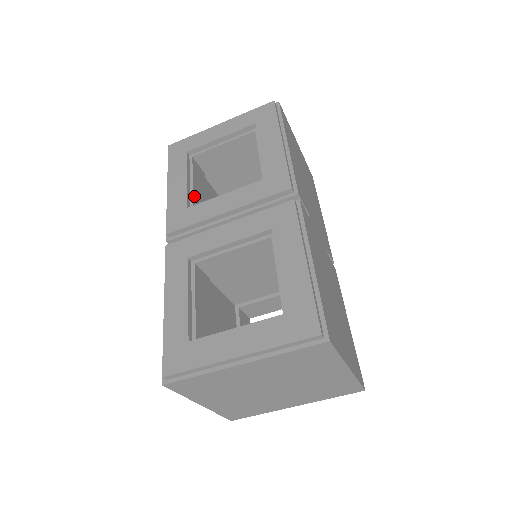
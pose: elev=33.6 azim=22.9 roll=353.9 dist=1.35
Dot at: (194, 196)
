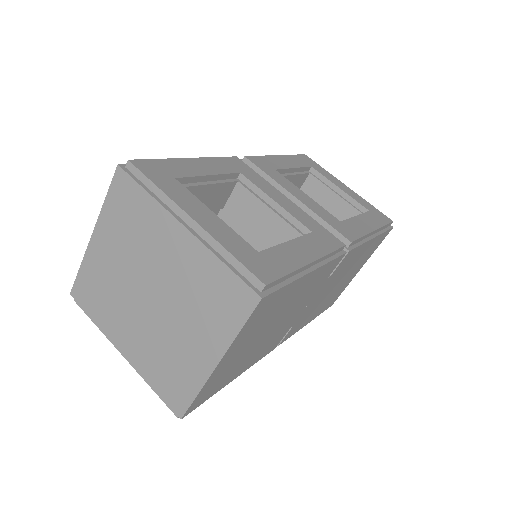
Dot at: occluded
